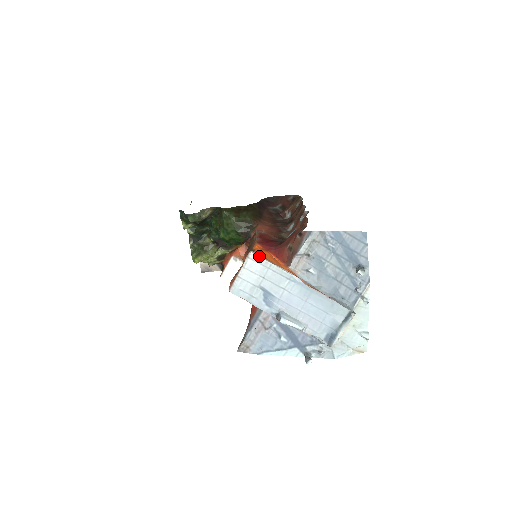
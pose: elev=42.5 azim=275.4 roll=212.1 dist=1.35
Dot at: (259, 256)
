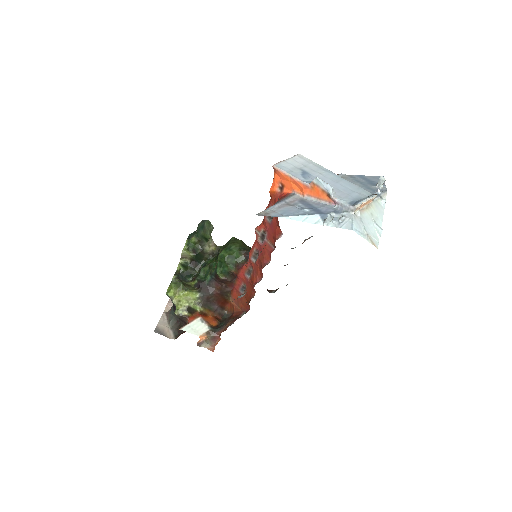
Dot at: (305, 157)
